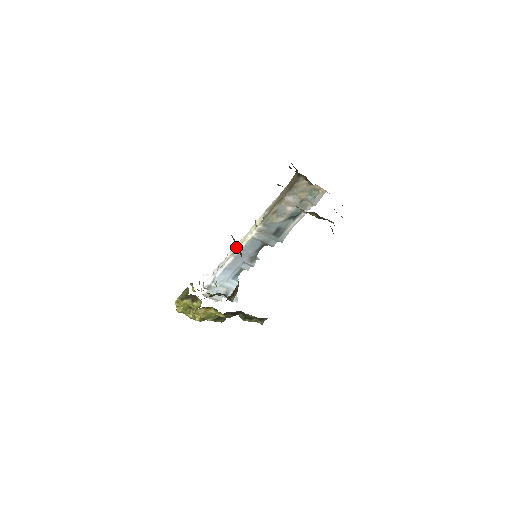
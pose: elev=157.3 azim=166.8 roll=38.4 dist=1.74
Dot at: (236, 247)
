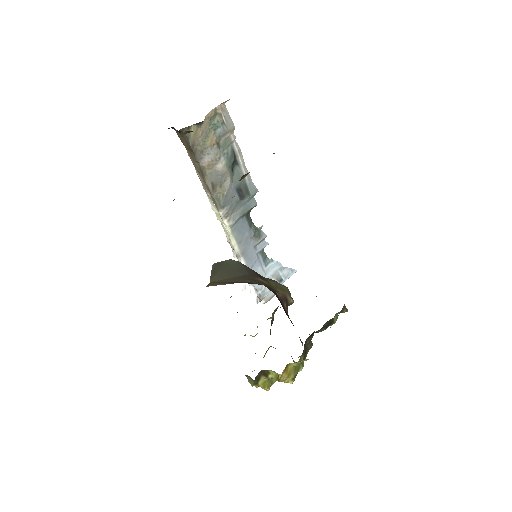
Dot at: (231, 246)
